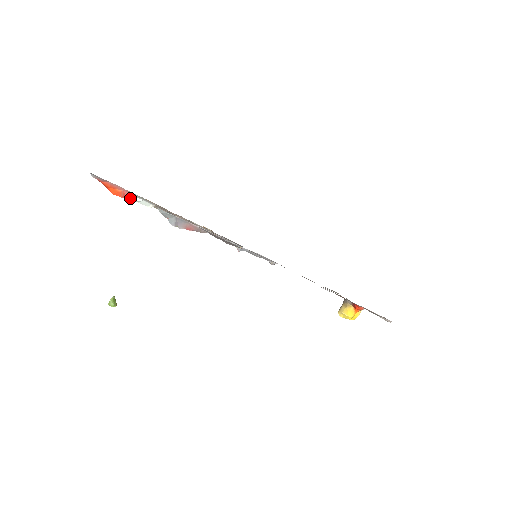
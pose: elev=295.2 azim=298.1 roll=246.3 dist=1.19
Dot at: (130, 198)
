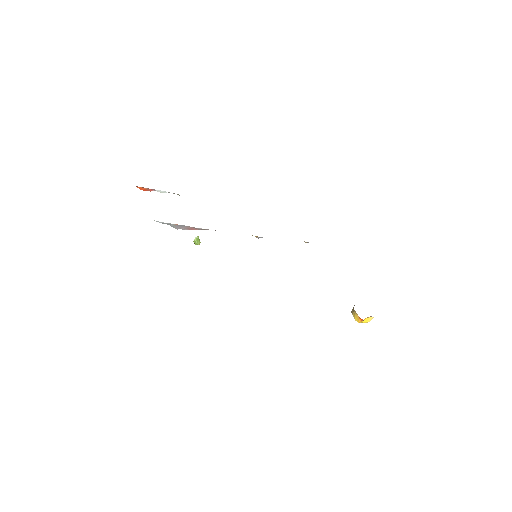
Dot at: (158, 191)
